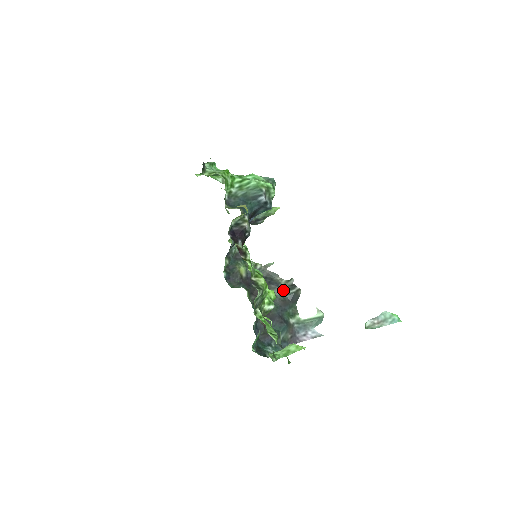
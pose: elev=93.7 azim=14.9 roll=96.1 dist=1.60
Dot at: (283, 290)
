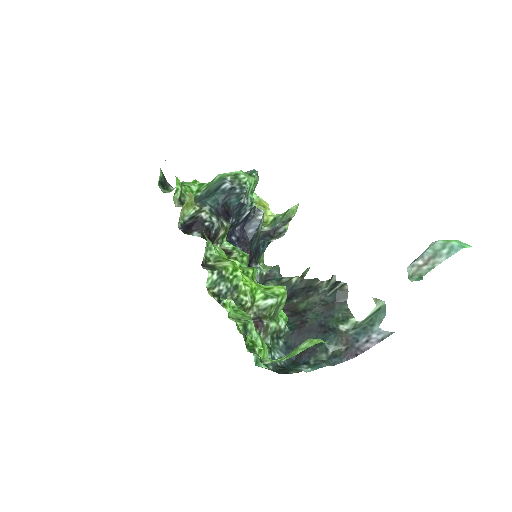
Dot at: (324, 293)
